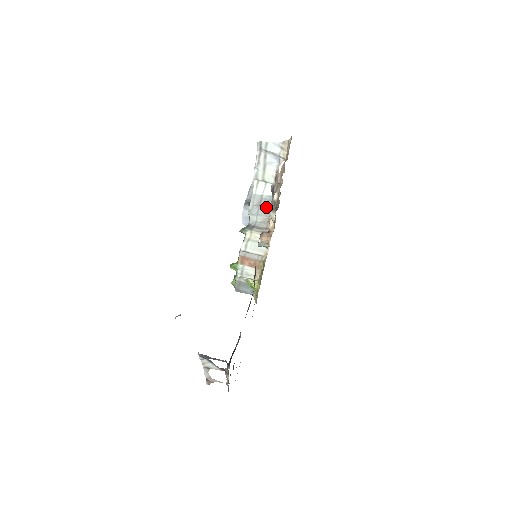
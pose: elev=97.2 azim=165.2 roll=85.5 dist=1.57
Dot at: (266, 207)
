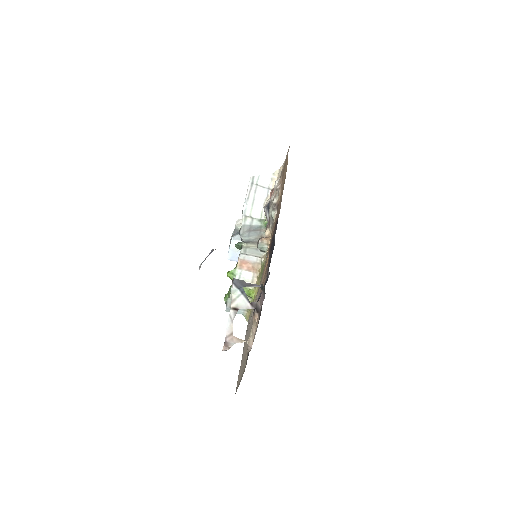
Dot at: (256, 231)
